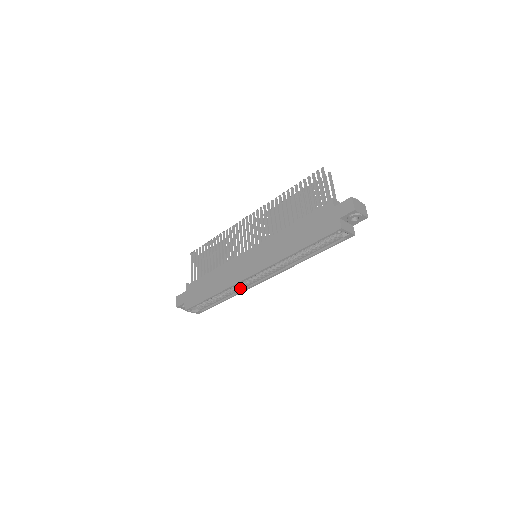
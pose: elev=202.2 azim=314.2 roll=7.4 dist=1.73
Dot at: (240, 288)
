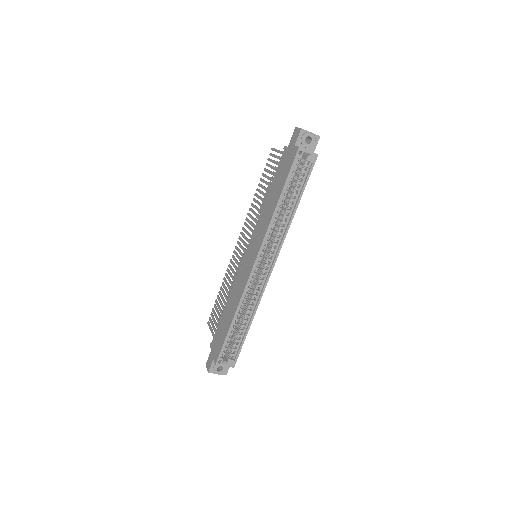
Dot at: (256, 296)
